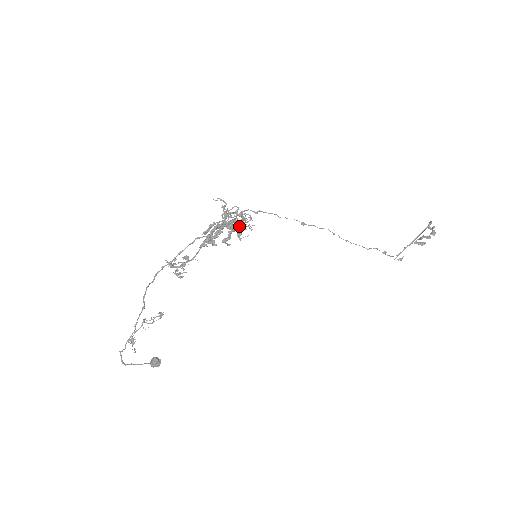
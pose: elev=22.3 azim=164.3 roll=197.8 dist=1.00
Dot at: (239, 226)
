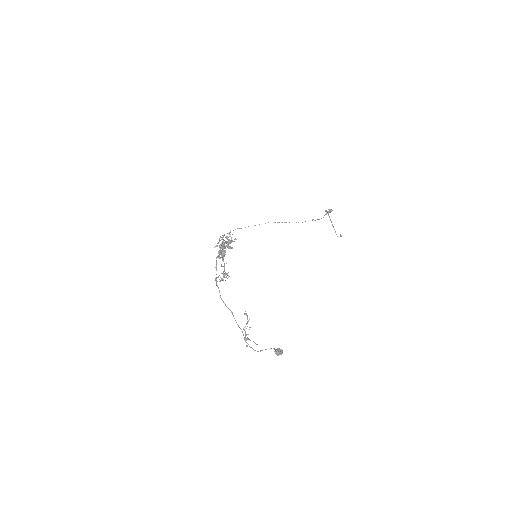
Dot at: (228, 241)
